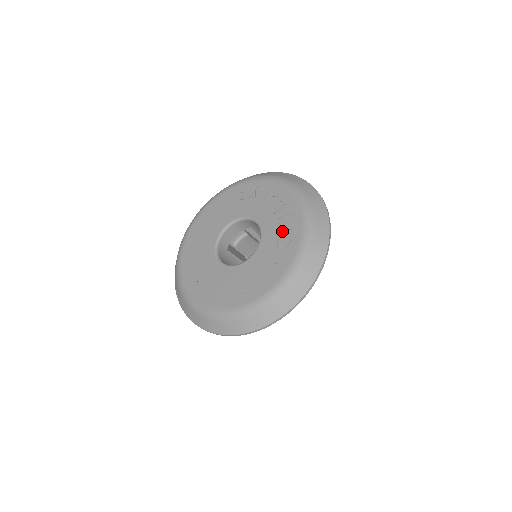
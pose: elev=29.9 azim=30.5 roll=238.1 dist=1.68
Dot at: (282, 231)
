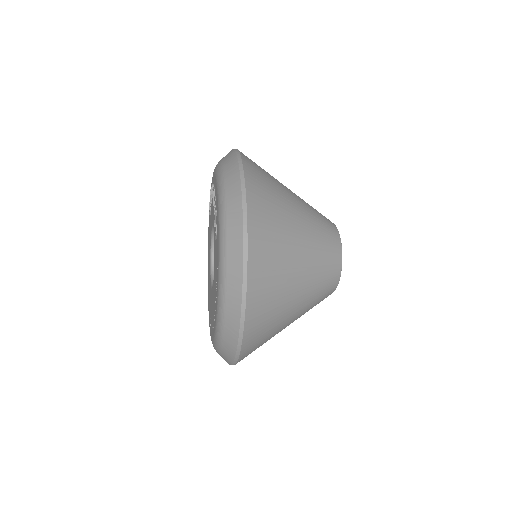
Dot at: (215, 220)
